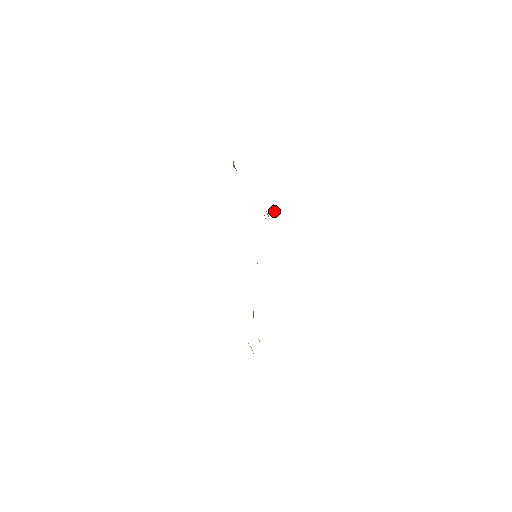
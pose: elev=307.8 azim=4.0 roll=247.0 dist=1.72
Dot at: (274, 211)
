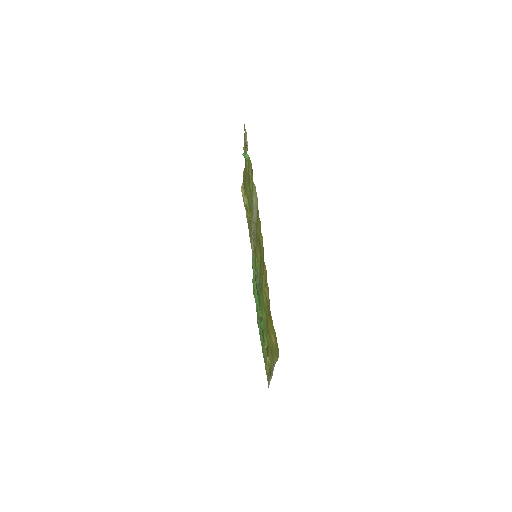
Dot at: (243, 195)
